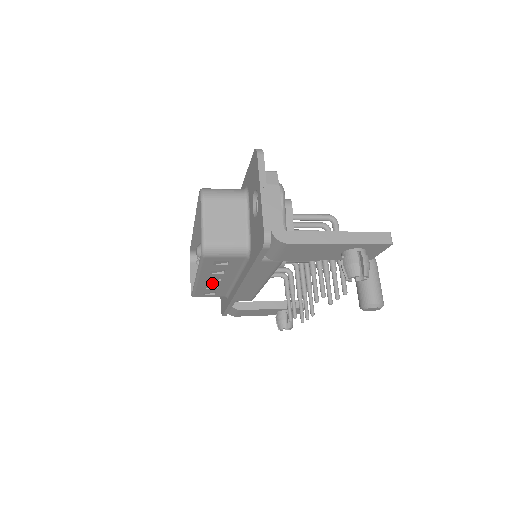
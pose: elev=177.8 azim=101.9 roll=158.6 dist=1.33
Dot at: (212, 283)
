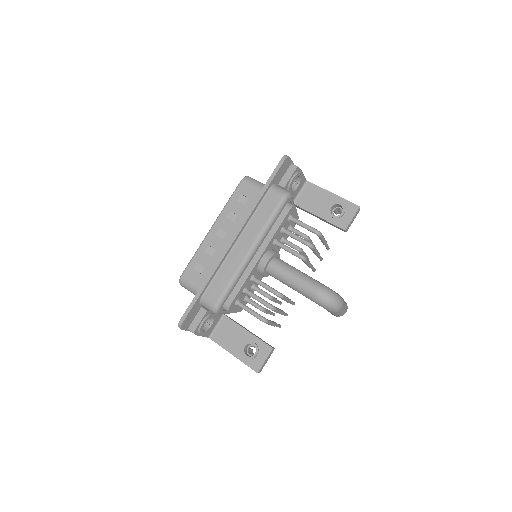
Dot at: occluded
